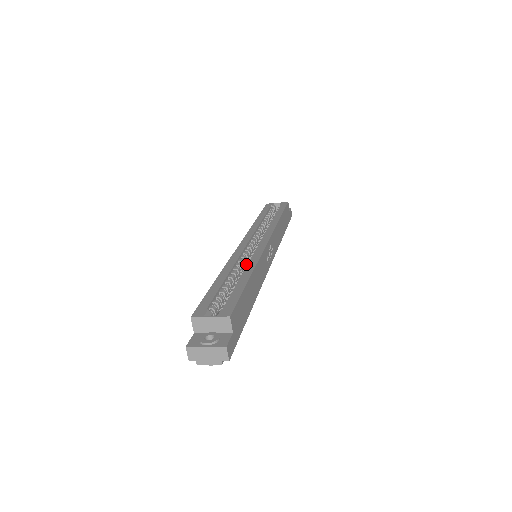
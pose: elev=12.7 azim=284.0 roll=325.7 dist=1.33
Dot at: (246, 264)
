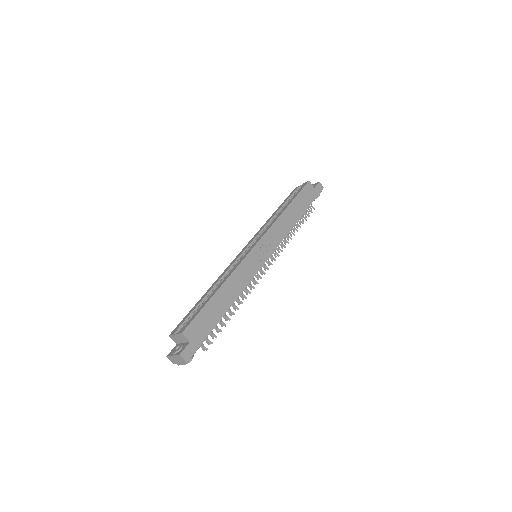
Dot at: occluded
